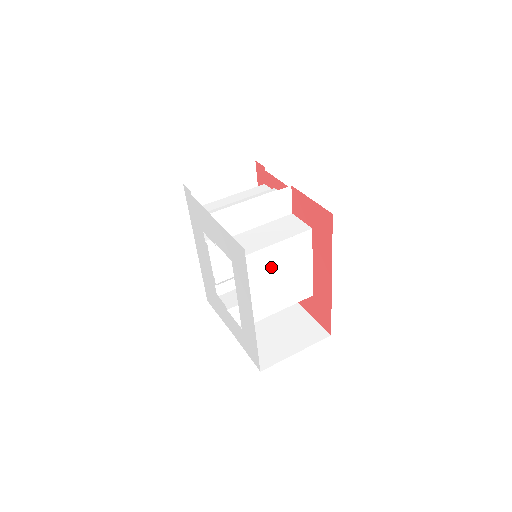
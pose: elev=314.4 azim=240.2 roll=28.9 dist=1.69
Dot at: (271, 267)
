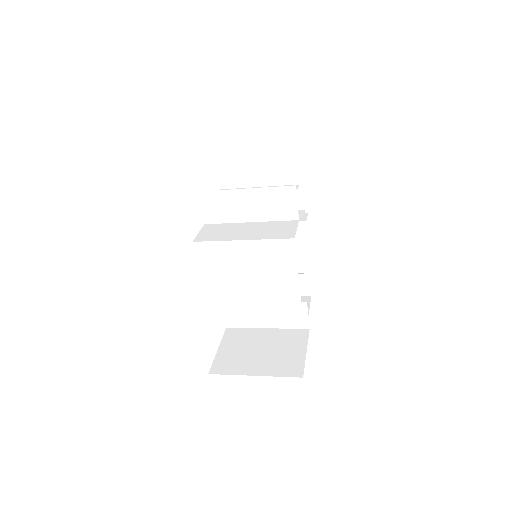
Dot at: (242, 266)
